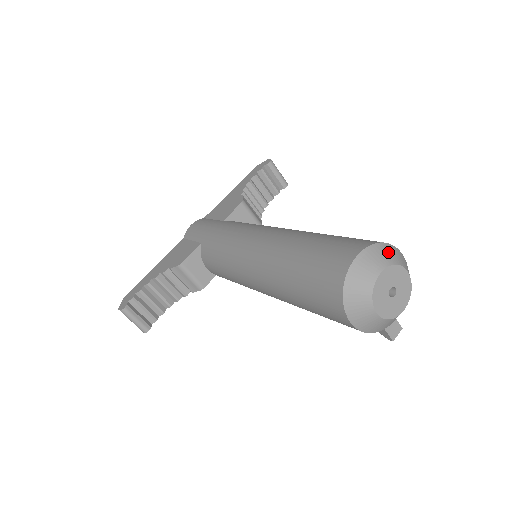
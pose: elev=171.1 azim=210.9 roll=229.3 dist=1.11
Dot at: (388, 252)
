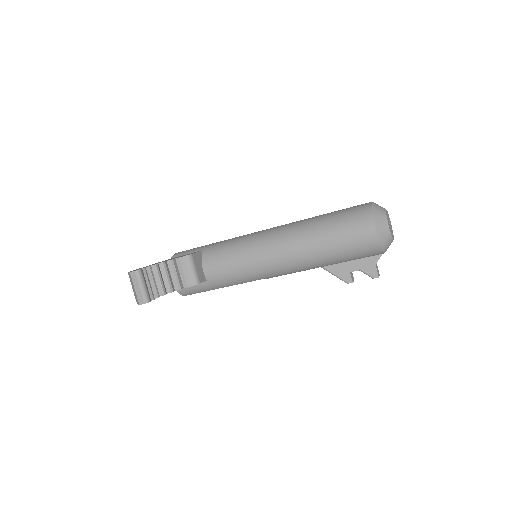
Dot at: occluded
